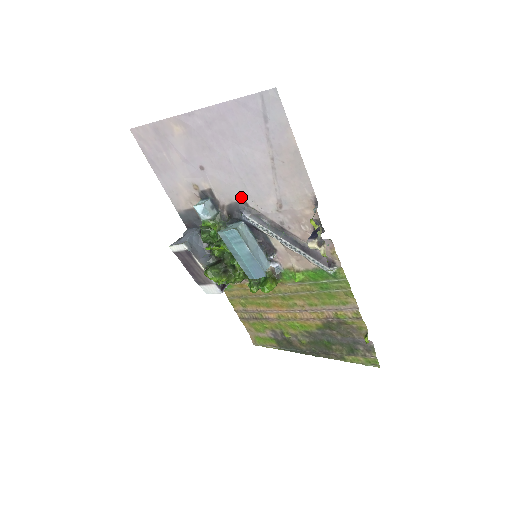
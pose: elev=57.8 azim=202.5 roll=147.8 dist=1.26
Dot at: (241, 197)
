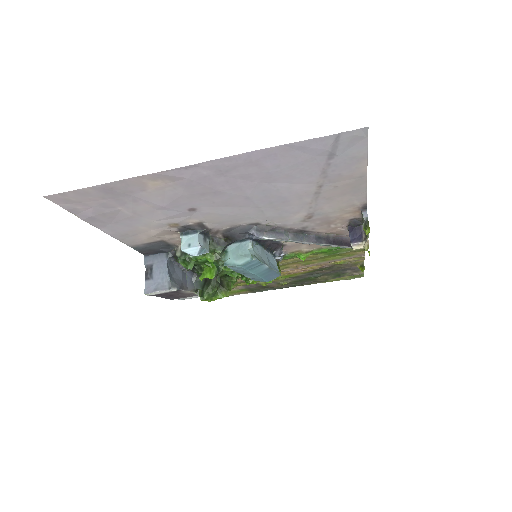
Dot at: (251, 221)
